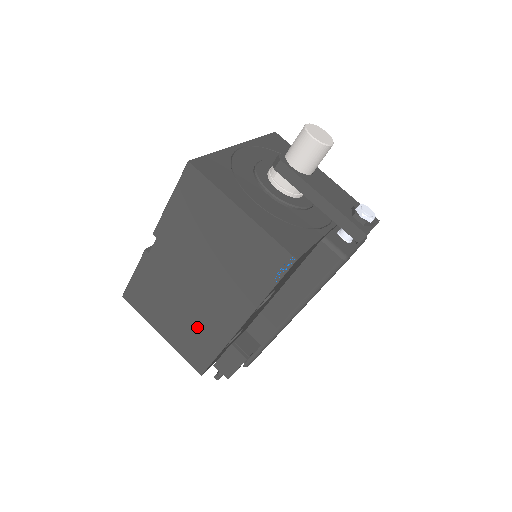
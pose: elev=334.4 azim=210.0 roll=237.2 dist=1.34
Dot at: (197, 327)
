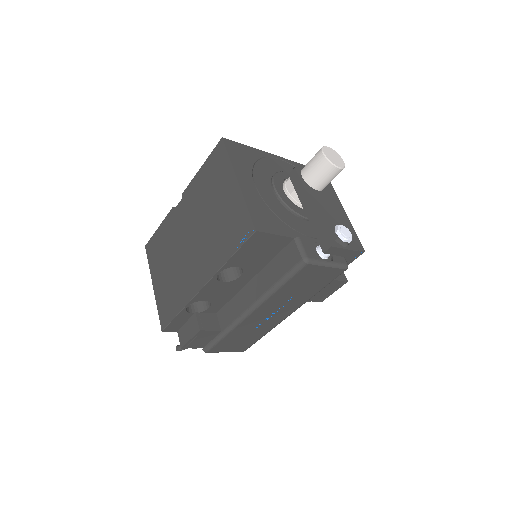
Dot at: (176, 283)
